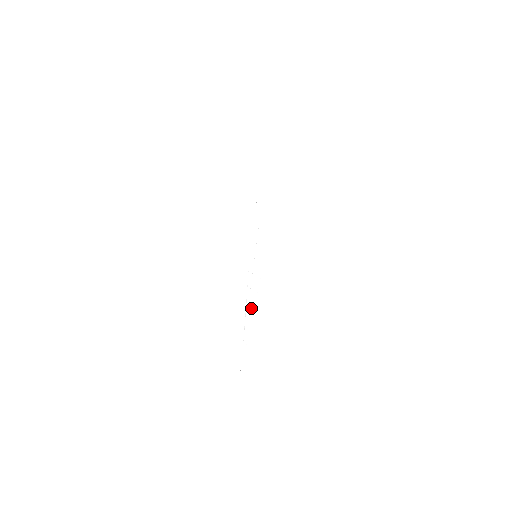
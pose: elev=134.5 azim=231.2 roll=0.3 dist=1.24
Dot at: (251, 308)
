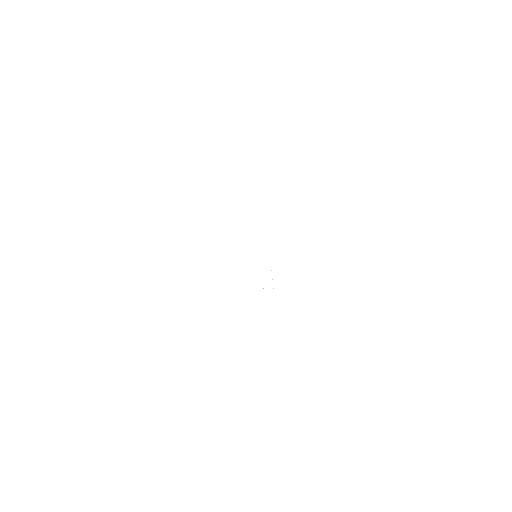
Dot at: occluded
